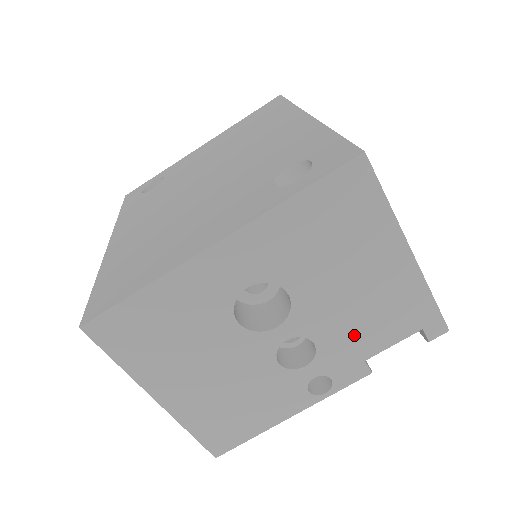
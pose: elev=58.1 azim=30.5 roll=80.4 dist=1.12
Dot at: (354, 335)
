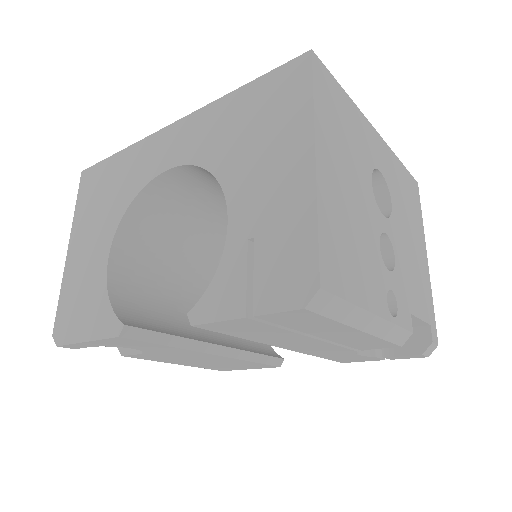
Dot at: (409, 281)
